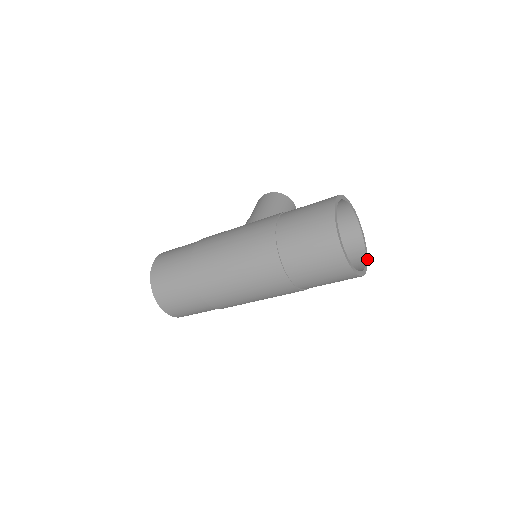
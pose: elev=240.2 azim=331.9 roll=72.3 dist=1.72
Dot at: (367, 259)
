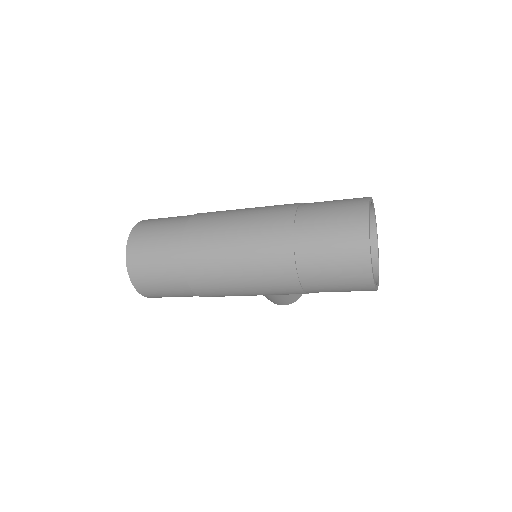
Dot at: (377, 289)
